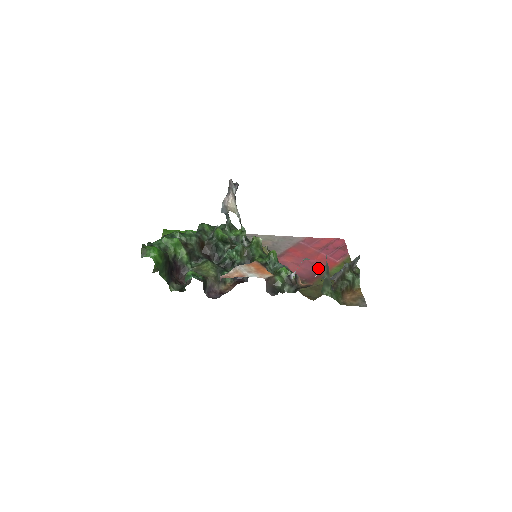
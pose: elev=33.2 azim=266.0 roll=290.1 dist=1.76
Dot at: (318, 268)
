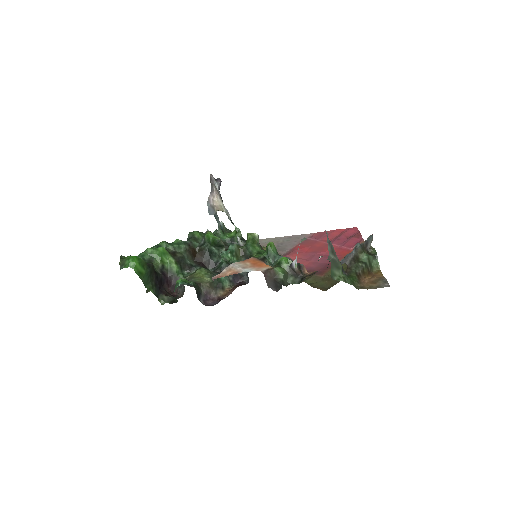
Dot at: occluded
